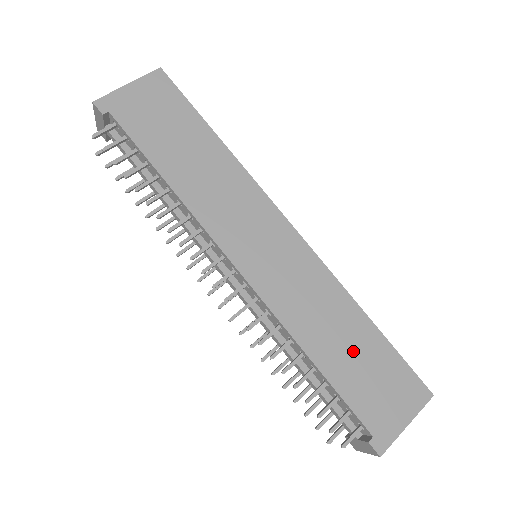
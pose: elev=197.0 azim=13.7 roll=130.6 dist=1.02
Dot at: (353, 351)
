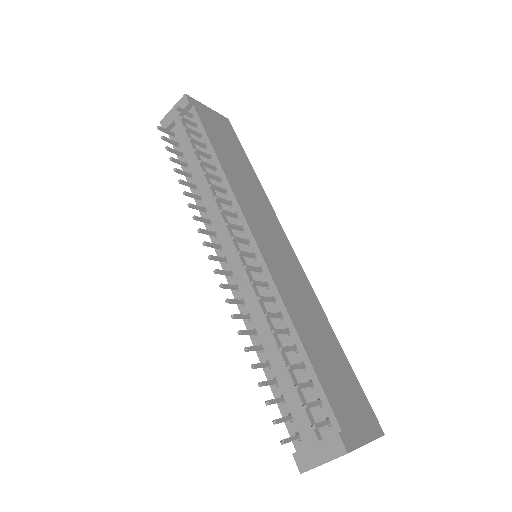
Dot at: (328, 355)
